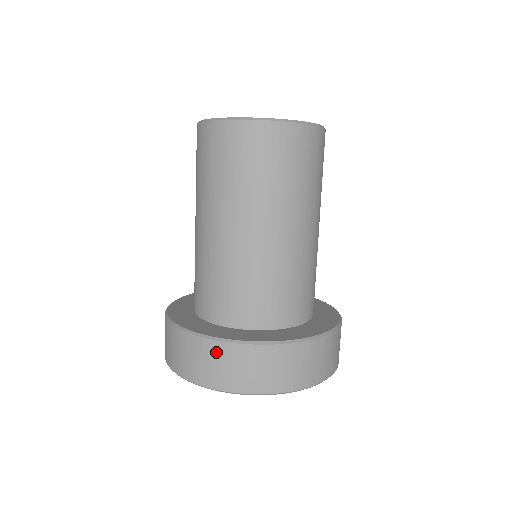
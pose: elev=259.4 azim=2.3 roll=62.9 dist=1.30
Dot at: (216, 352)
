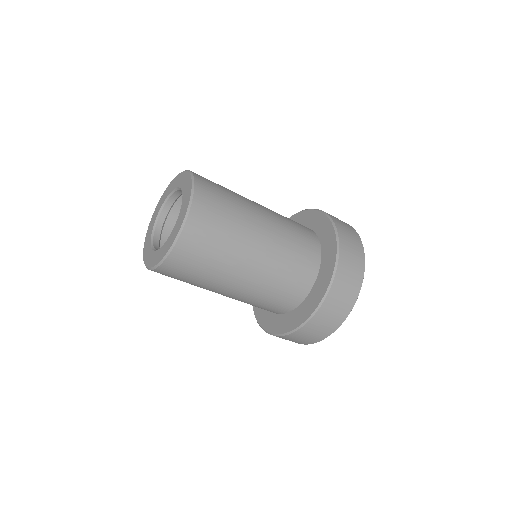
Dot at: occluded
